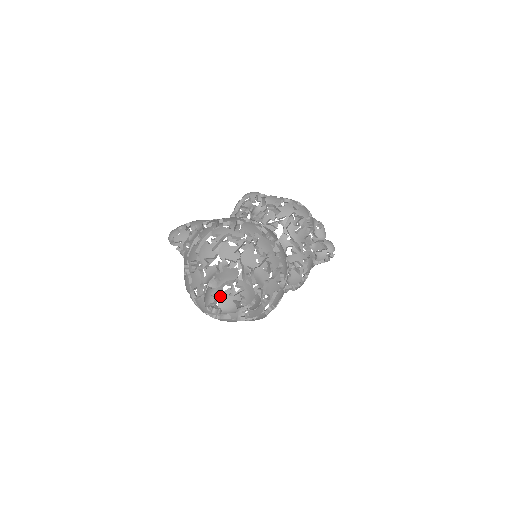
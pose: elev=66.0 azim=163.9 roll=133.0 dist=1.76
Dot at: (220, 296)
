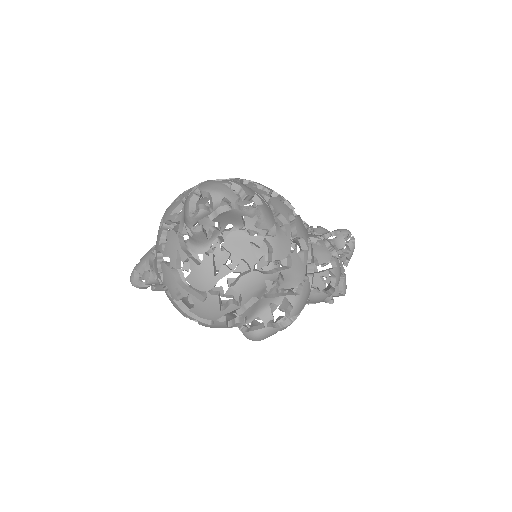
Dot at: (199, 186)
